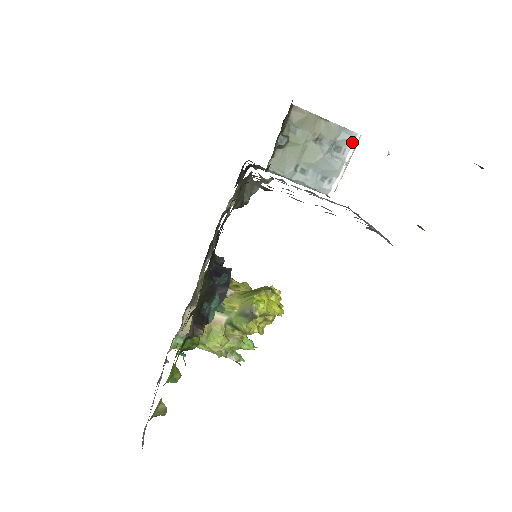
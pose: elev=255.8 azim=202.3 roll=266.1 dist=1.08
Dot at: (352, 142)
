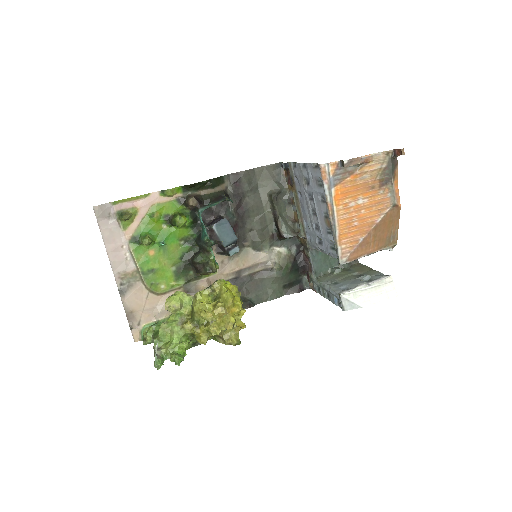
Dot at: (382, 277)
